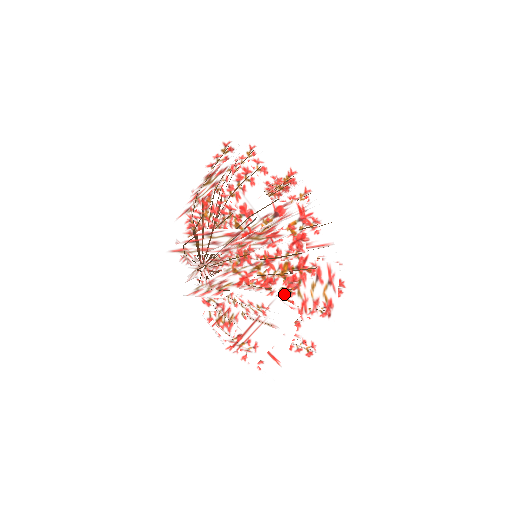
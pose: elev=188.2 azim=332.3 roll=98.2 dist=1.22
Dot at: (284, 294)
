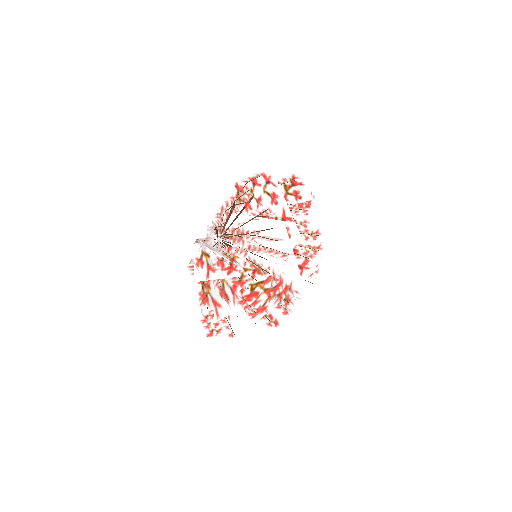
Dot at: (257, 255)
